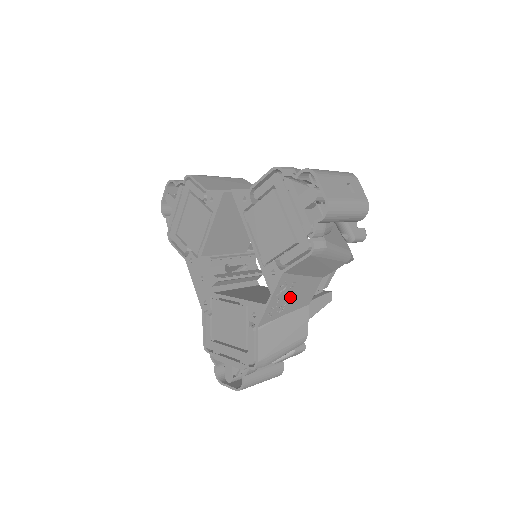
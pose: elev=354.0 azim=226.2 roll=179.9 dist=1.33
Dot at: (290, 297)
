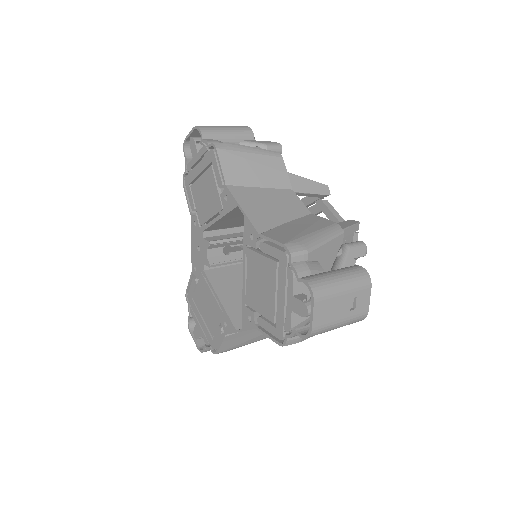
Dot at: occluded
